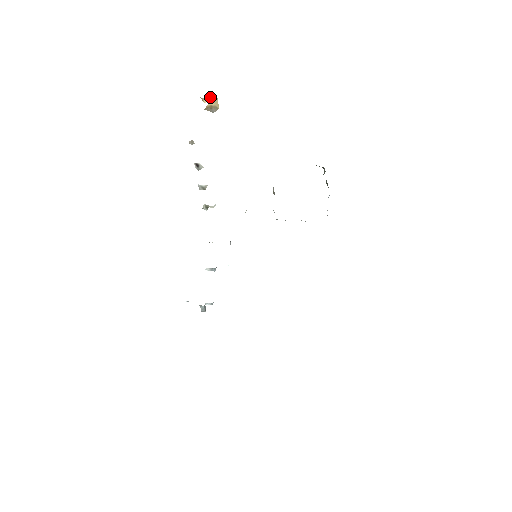
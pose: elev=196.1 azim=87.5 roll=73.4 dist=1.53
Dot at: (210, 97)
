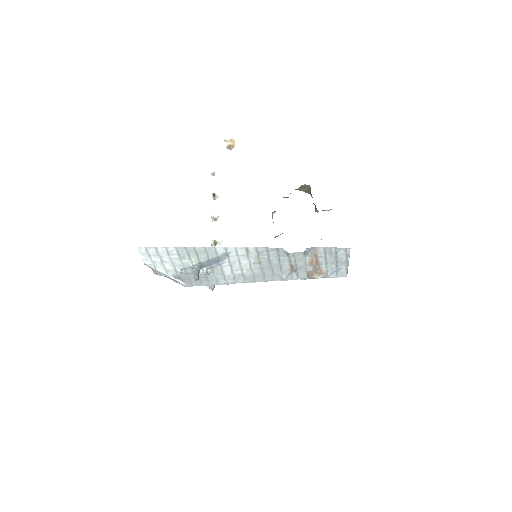
Dot at: (230, 139)
